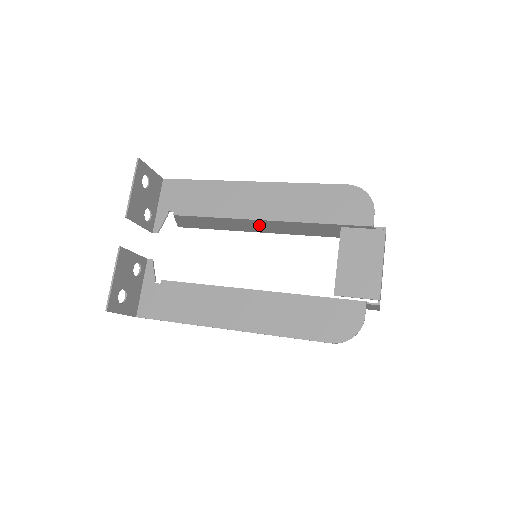
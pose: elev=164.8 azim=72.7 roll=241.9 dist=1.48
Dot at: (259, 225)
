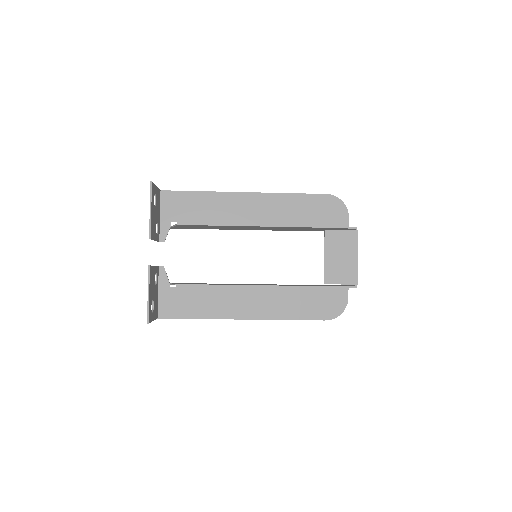
Dot at: occluded
